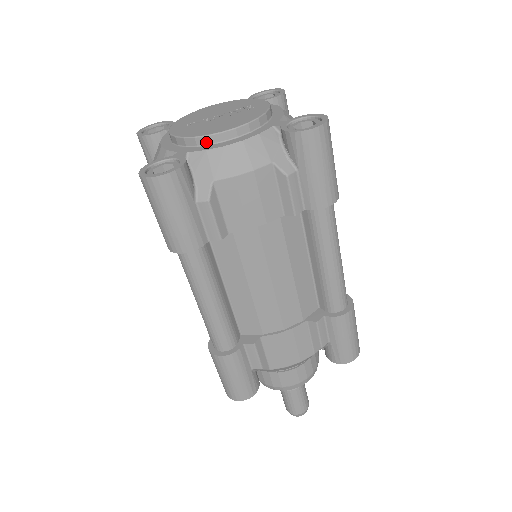
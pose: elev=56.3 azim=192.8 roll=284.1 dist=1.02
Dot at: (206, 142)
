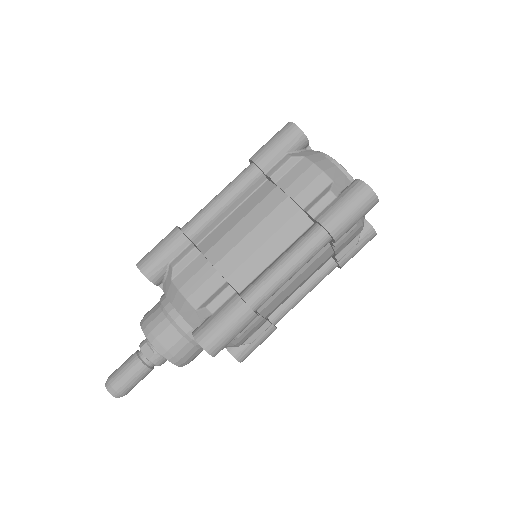
Dot at: occluded
